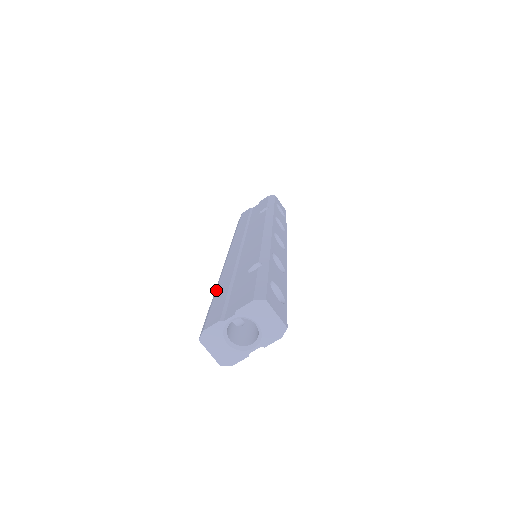
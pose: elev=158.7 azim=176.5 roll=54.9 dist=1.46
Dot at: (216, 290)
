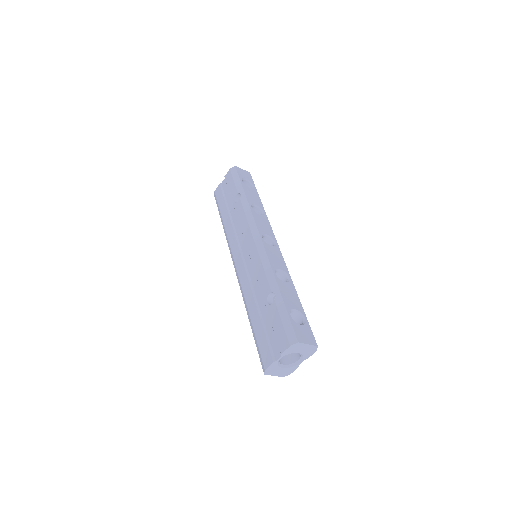
Dot at: (250, 319)
